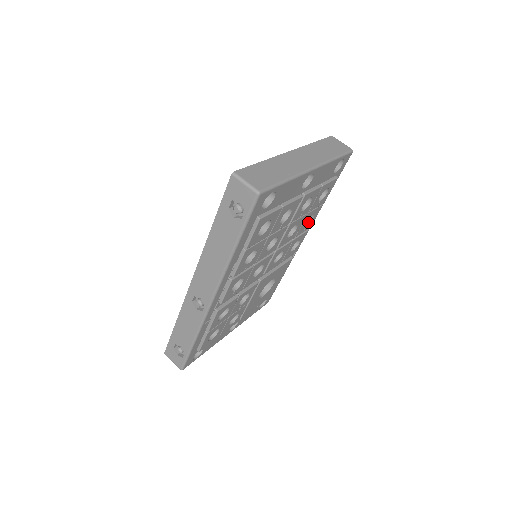
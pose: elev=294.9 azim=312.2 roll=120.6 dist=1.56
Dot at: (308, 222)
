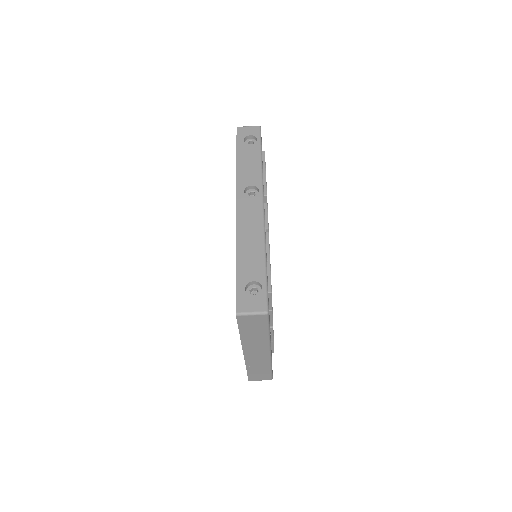
Dot at: occluded
